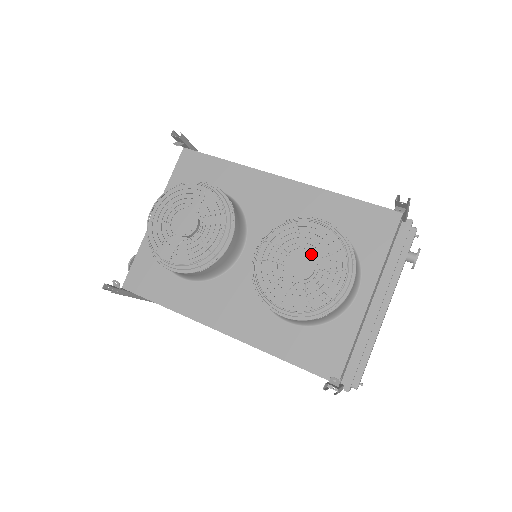
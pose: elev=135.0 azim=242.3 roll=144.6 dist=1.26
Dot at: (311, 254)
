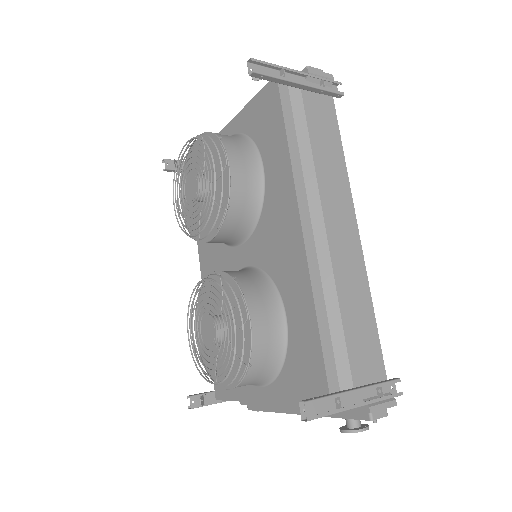
Dot at: occluded
